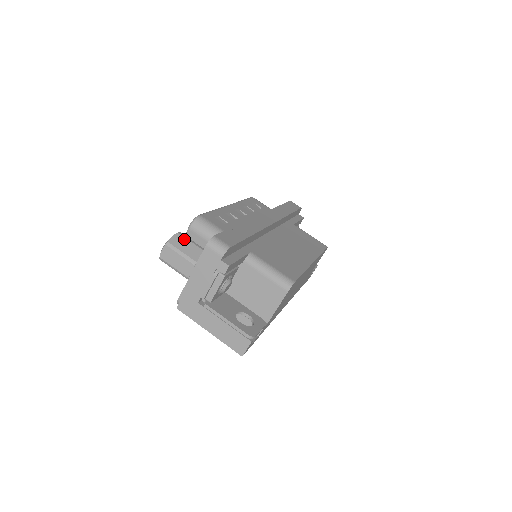
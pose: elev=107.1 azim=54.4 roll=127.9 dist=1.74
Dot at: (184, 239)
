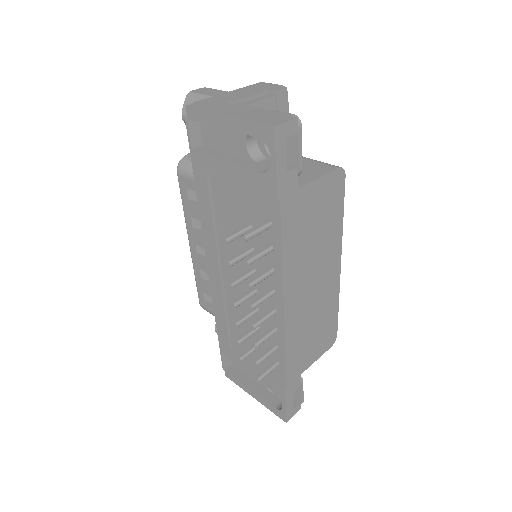
Dot at: occluded
